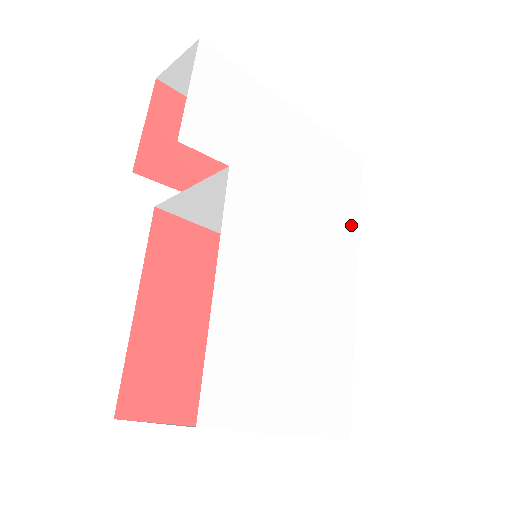
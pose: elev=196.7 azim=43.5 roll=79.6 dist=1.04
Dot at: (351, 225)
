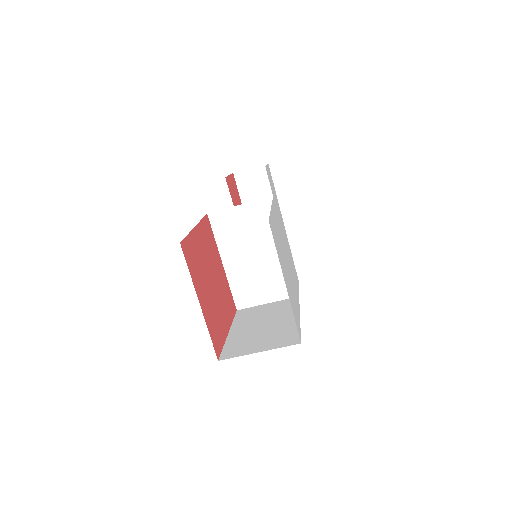
Dot at: (297, 287)
